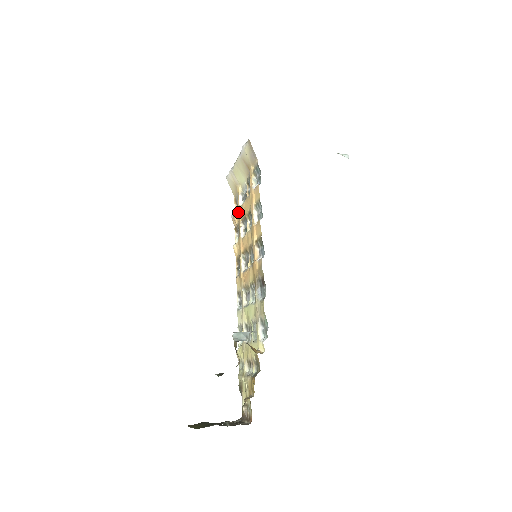
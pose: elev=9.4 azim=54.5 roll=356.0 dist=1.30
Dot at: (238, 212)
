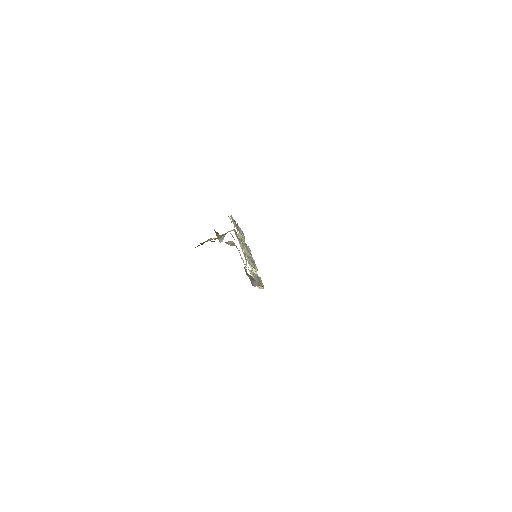
Dot at: occluded
